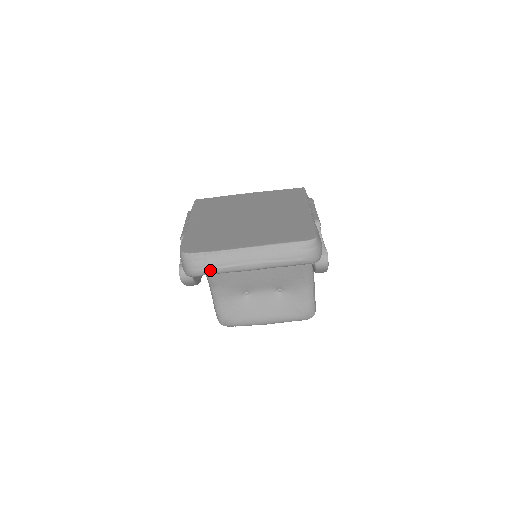
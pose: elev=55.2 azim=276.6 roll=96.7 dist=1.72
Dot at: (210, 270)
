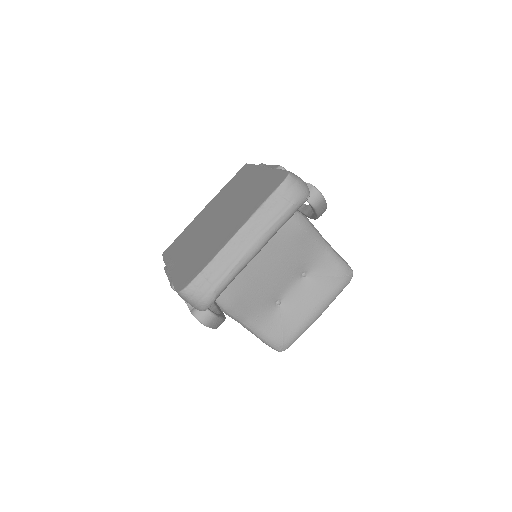
Dot at: (219, 285)
